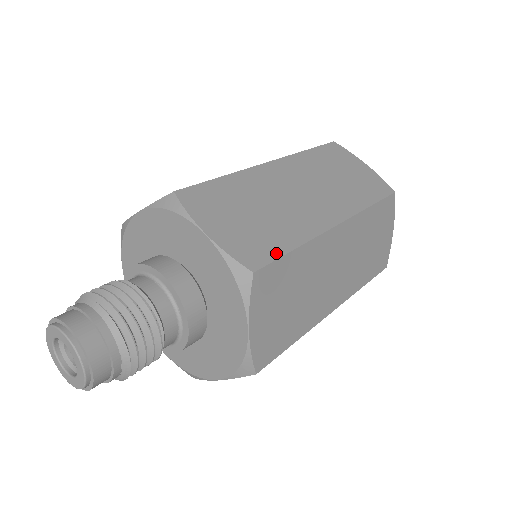
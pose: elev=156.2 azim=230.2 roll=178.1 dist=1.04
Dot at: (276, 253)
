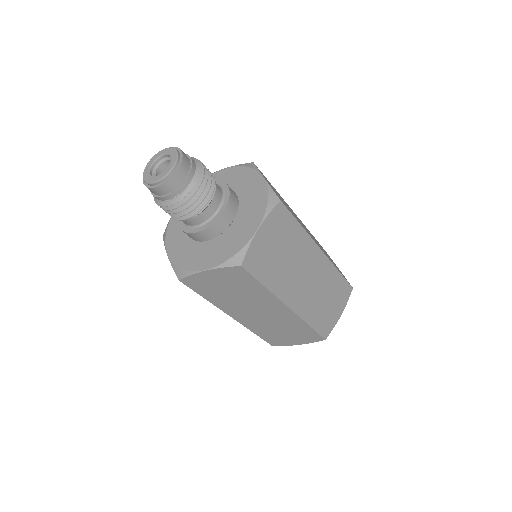
Dot at: (291, 213)
